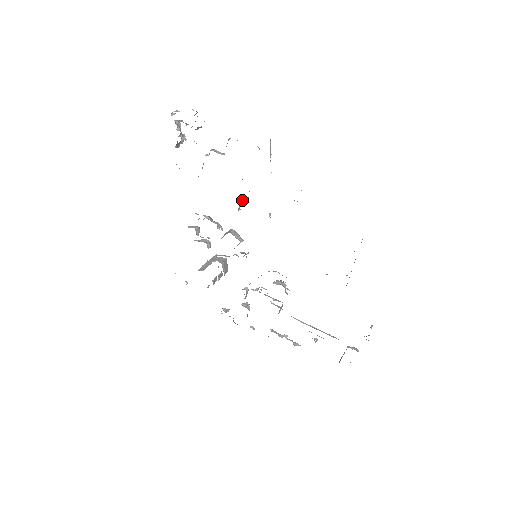
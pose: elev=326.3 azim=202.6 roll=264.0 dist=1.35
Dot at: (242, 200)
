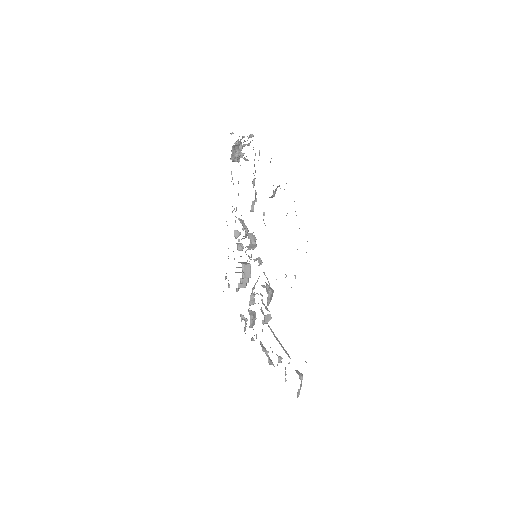
Dot at: (253, 201)
